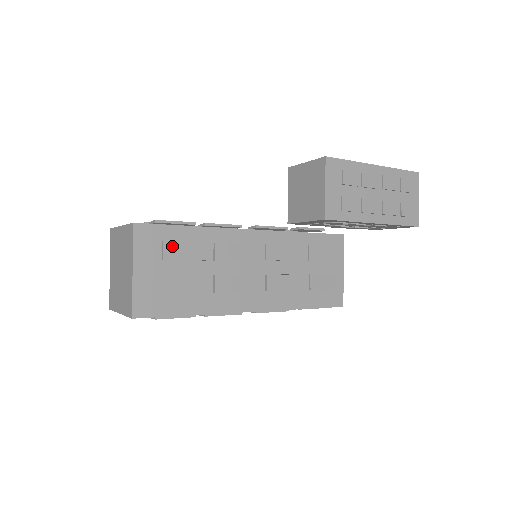
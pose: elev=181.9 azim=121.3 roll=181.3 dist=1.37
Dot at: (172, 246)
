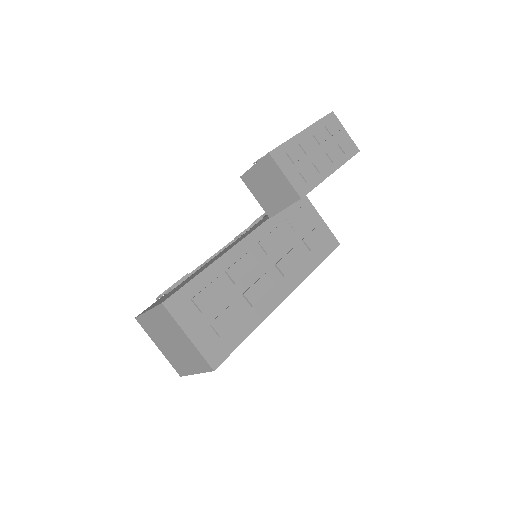
Dot at: (200, 298)
